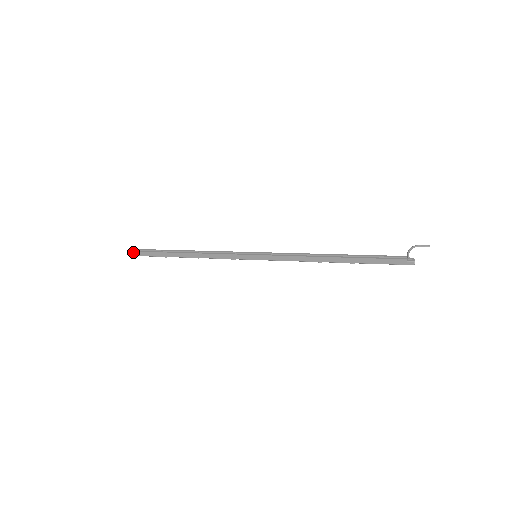
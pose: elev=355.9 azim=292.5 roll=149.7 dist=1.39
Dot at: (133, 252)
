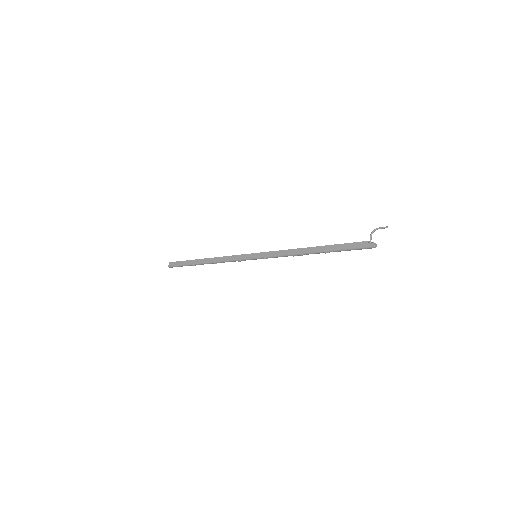
Dot at: (173, 262)
